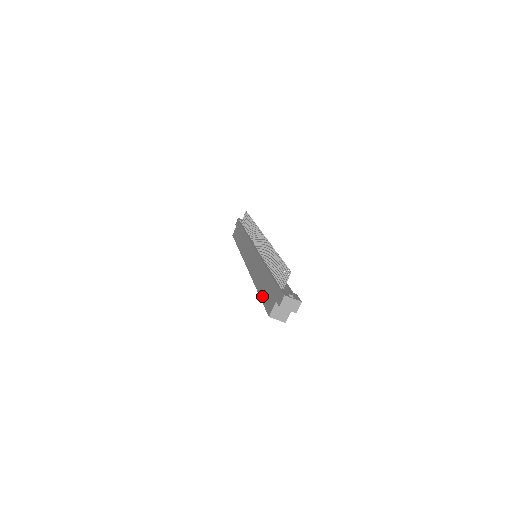
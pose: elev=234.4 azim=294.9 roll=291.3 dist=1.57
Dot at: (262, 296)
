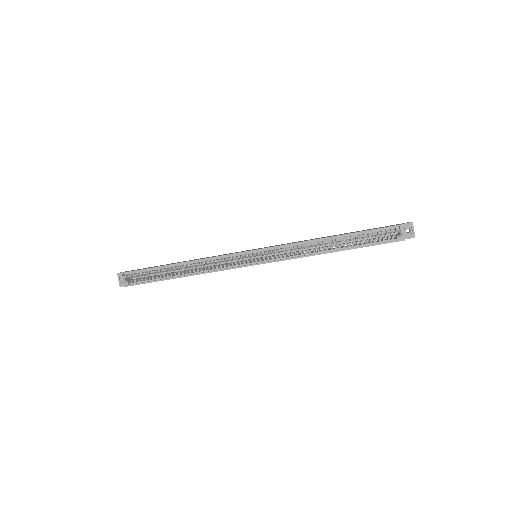
Dot at: (360, 231)
